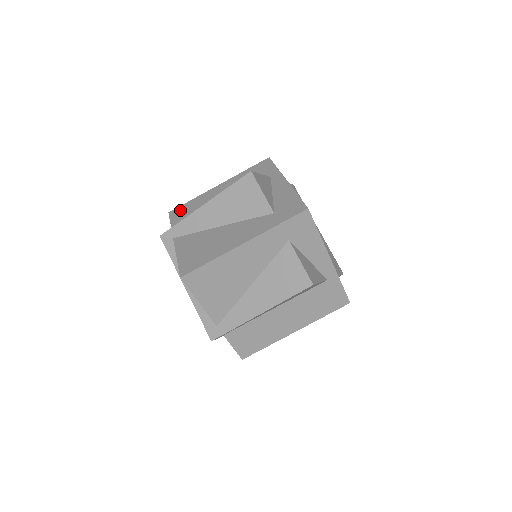
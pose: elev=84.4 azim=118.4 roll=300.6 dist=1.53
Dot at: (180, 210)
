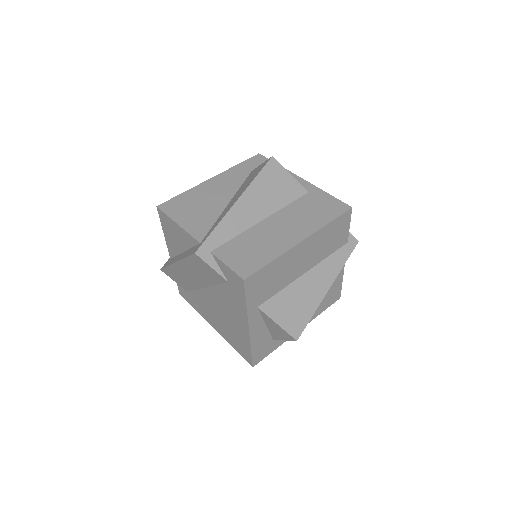
Dot at: occluded
